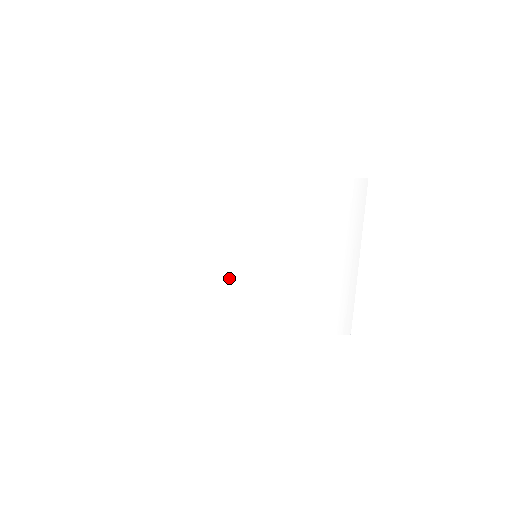
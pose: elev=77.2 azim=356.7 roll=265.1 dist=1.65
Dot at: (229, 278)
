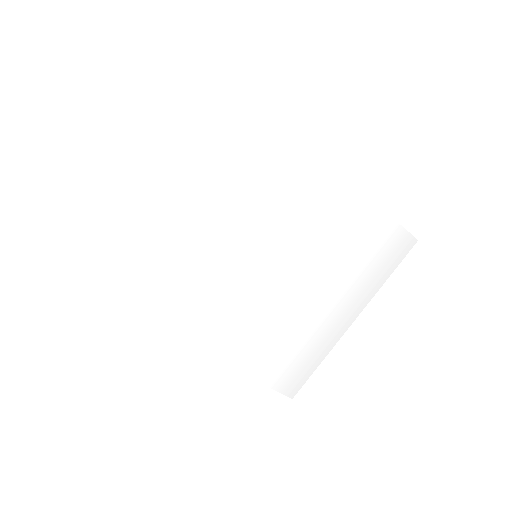
Dot at: (207, 265)
